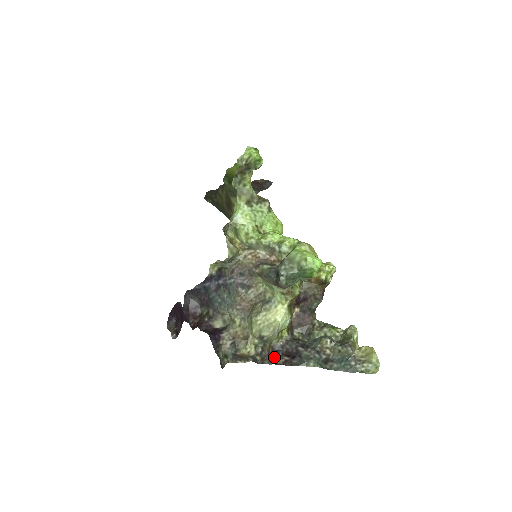
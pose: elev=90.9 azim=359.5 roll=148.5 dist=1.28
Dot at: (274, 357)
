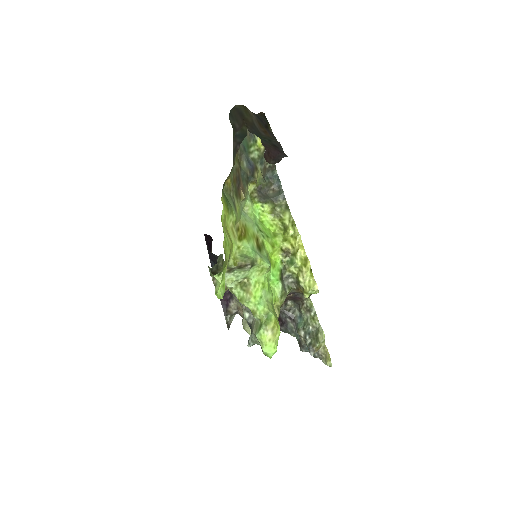
Dot at: occluded
